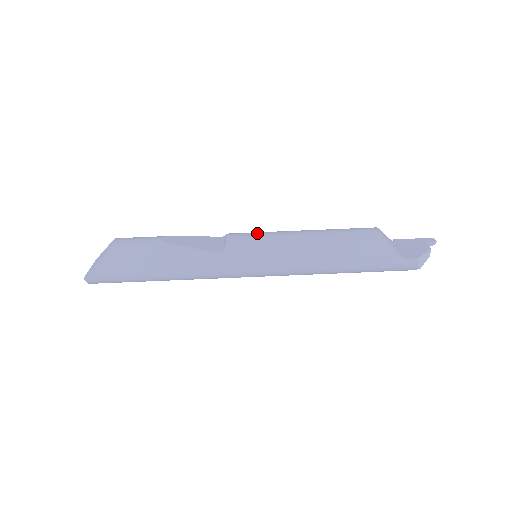
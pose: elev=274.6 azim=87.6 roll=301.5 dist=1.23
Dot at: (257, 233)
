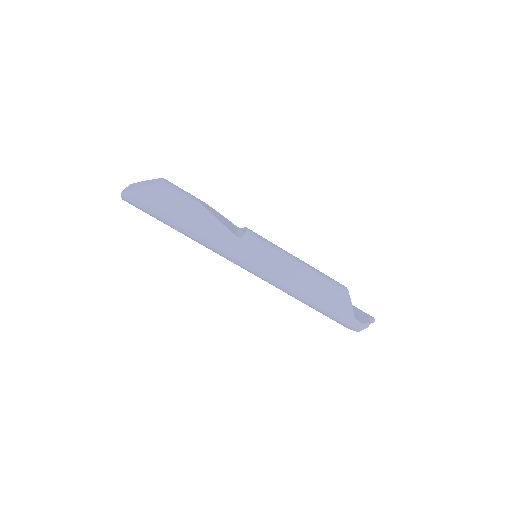
Dot at: occluded
